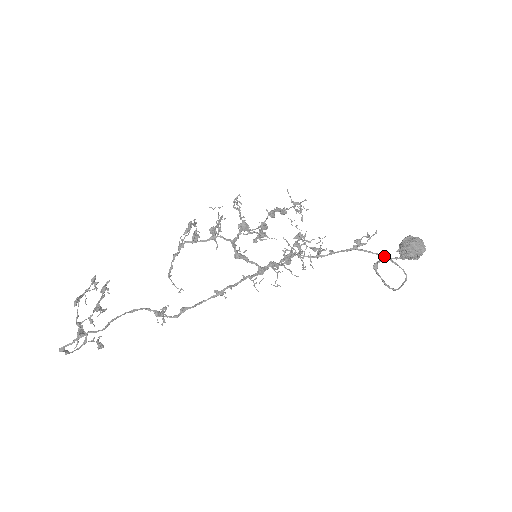
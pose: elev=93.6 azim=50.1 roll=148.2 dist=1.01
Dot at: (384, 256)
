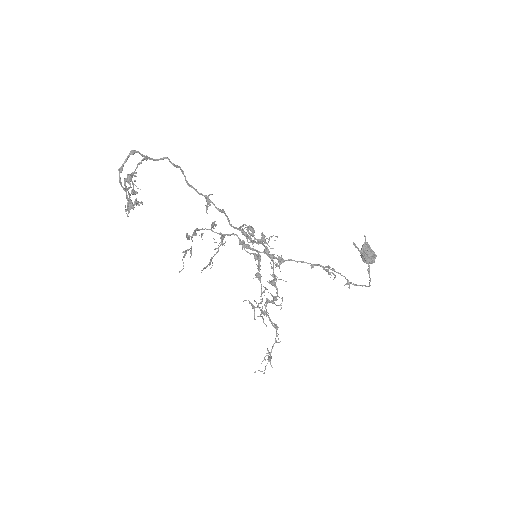
Dot at: (348, 280)
